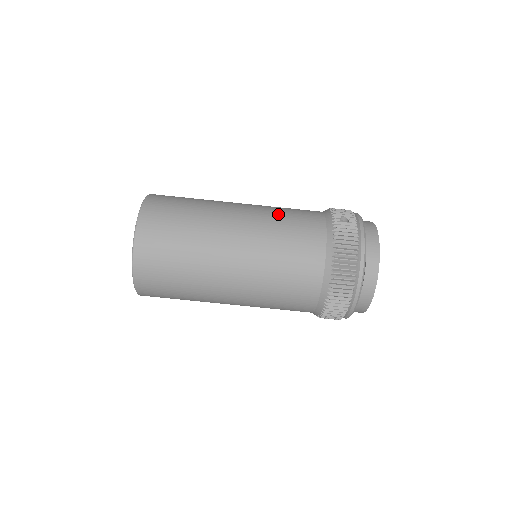
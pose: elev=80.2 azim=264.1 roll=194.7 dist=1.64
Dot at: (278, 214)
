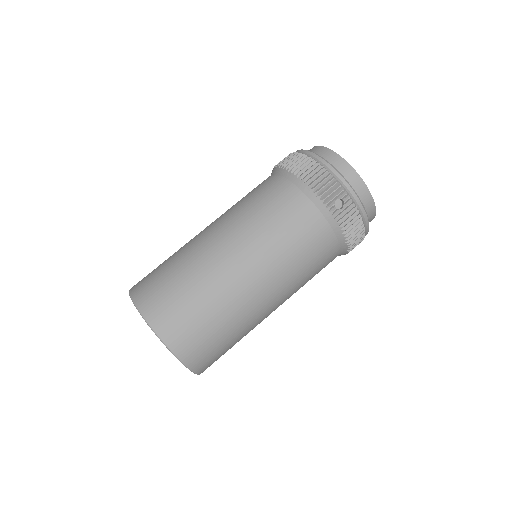
Dot at: occluded
